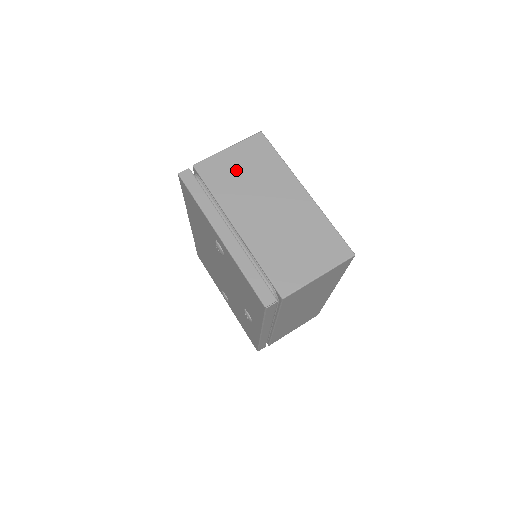
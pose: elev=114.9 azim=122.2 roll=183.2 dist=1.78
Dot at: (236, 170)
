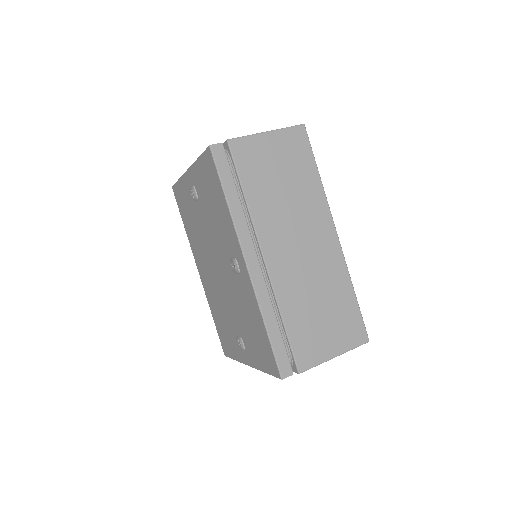
Dot at: occluded
